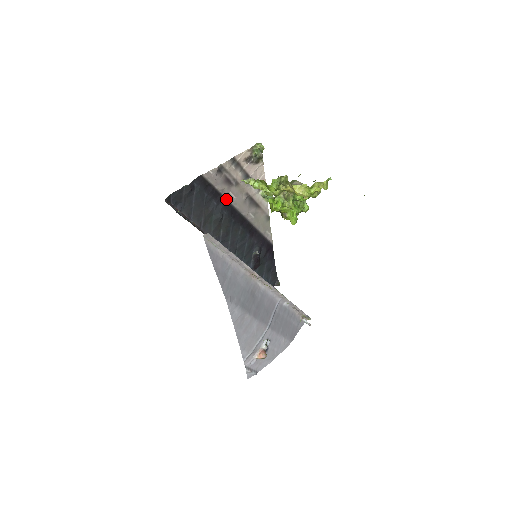
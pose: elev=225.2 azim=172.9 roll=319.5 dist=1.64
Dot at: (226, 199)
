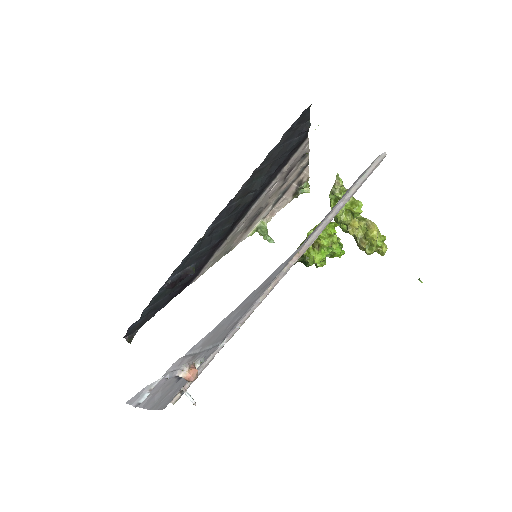
Dot at: (271, 183)
